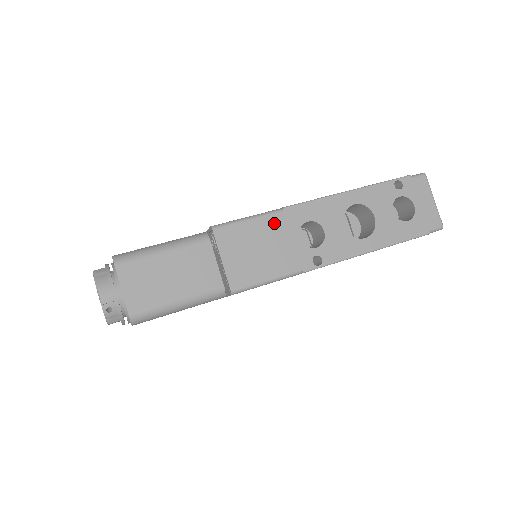
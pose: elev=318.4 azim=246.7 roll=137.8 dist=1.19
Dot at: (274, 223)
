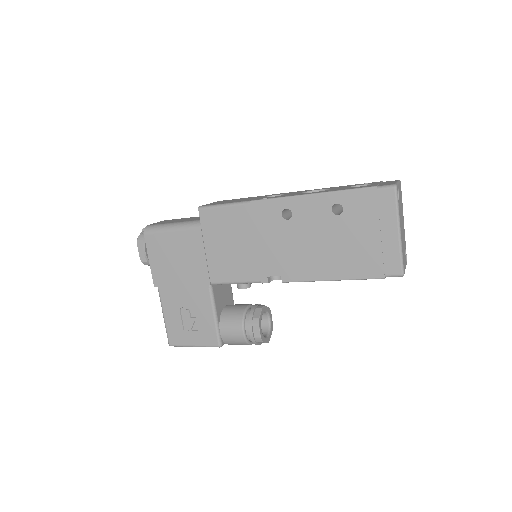
Dot at: occluded
